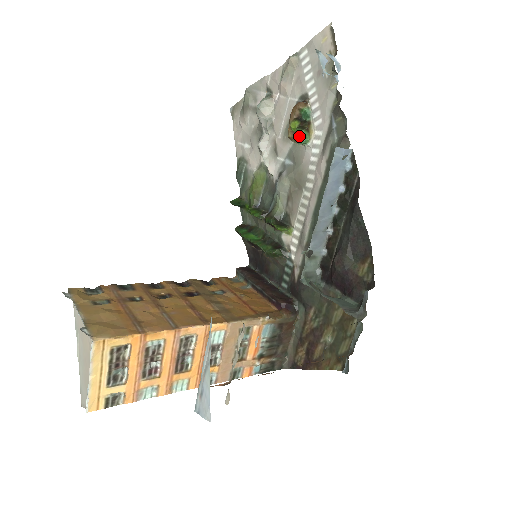
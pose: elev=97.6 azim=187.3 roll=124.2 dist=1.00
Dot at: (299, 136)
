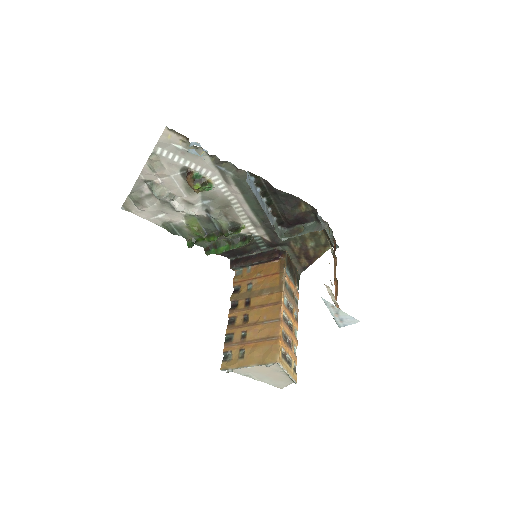
Dot at: (205, 188)
